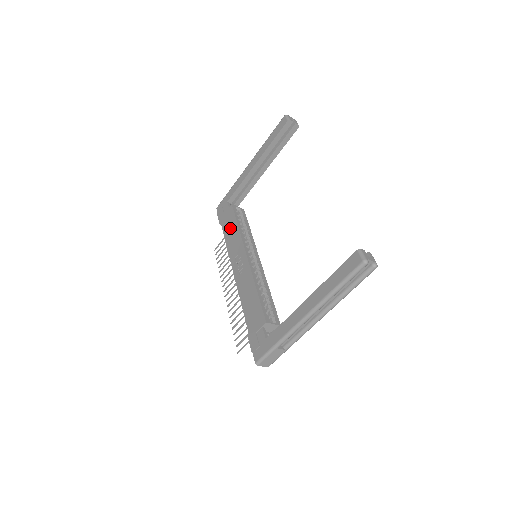
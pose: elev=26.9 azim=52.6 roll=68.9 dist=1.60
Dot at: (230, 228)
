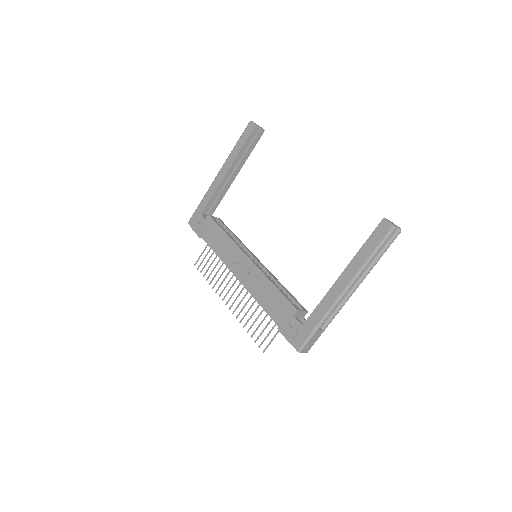
Dot at: (215, 237)
